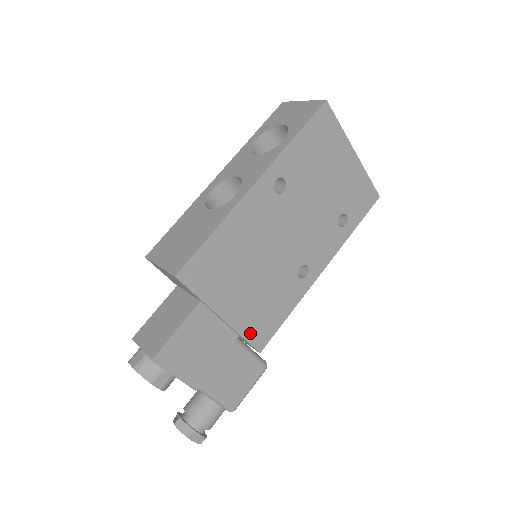
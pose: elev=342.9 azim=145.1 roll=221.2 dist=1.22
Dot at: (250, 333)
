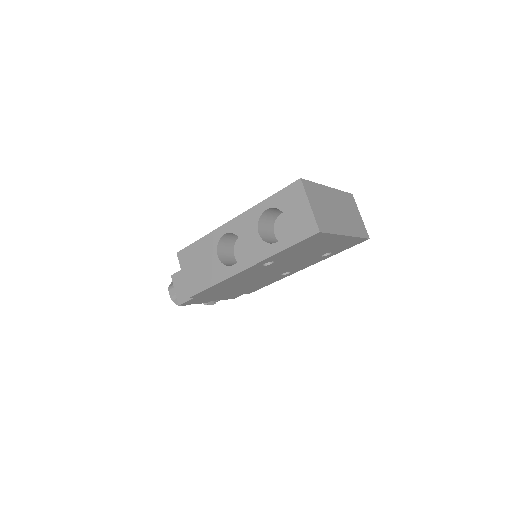
Dot at: (242, 293)
